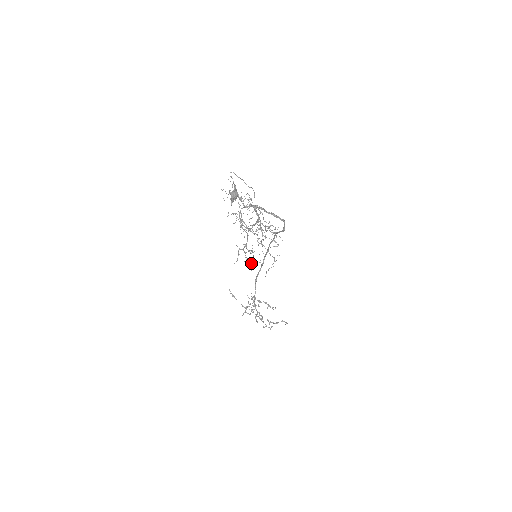
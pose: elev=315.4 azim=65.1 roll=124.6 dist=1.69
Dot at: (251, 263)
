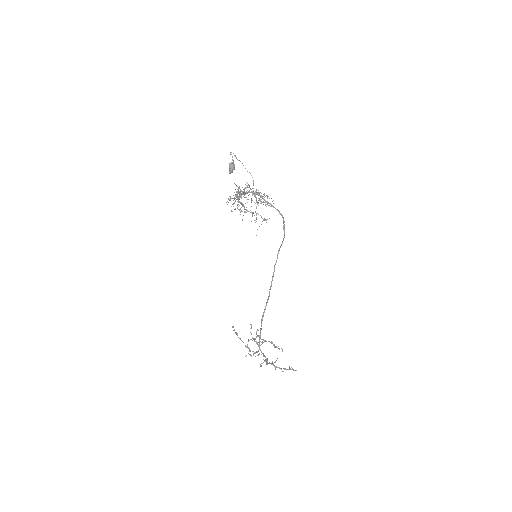
Dot at: (238, 196)
